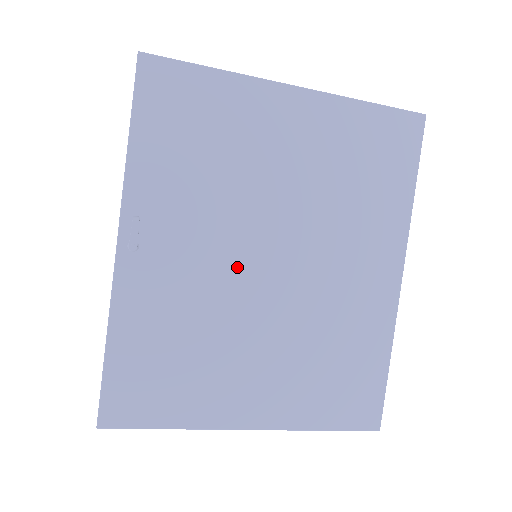
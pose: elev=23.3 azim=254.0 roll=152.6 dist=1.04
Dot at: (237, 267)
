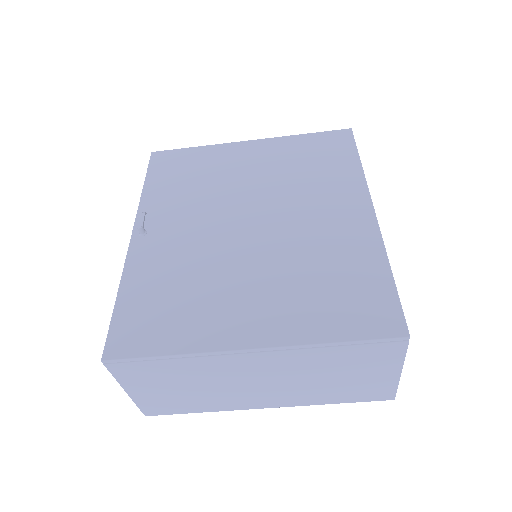
Dot at: (222, 231)
